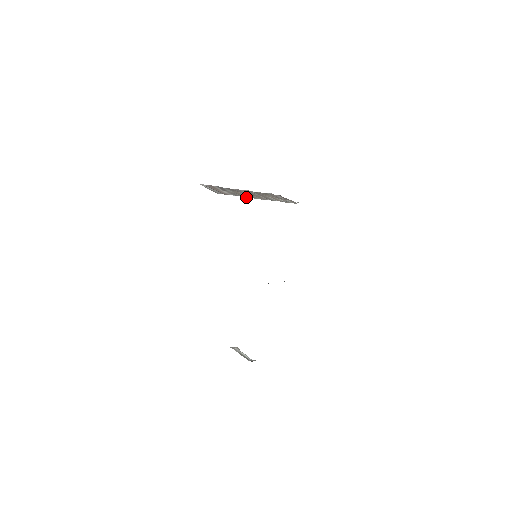
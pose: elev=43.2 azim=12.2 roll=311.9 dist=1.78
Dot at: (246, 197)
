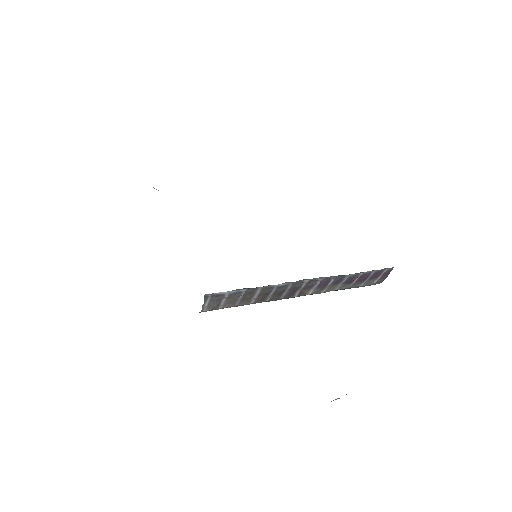
Dot at: occluded
